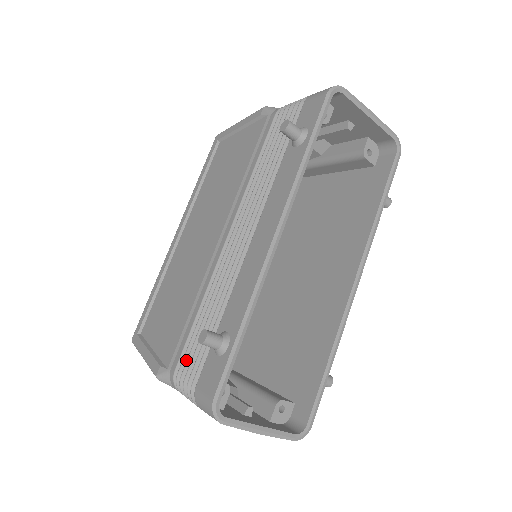
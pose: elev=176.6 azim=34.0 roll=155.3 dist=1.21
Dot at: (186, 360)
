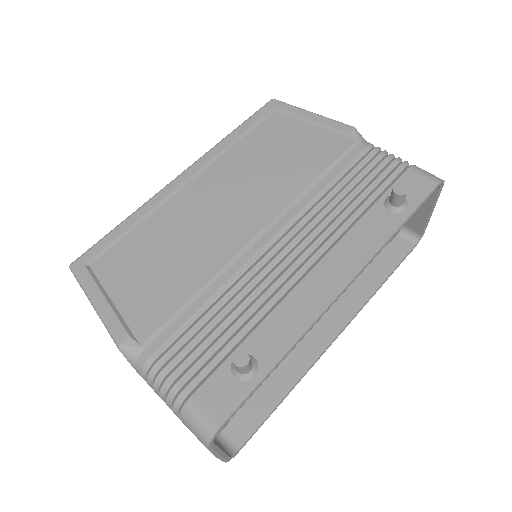
Dot at: (174, 351)
